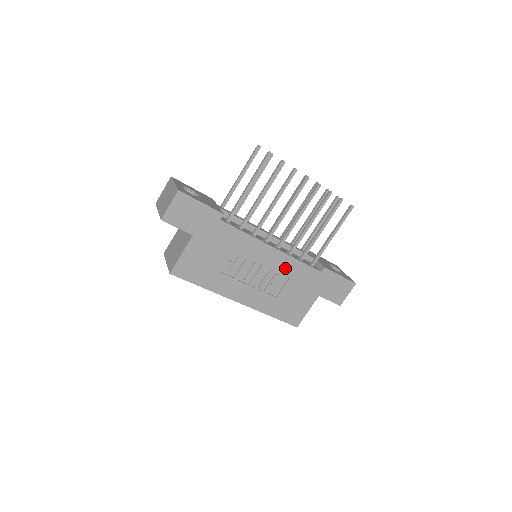
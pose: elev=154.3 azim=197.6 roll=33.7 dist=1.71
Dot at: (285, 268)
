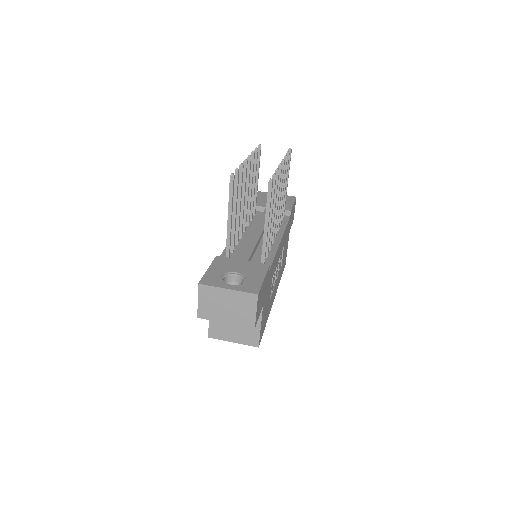
Dot at: (283, 243)
